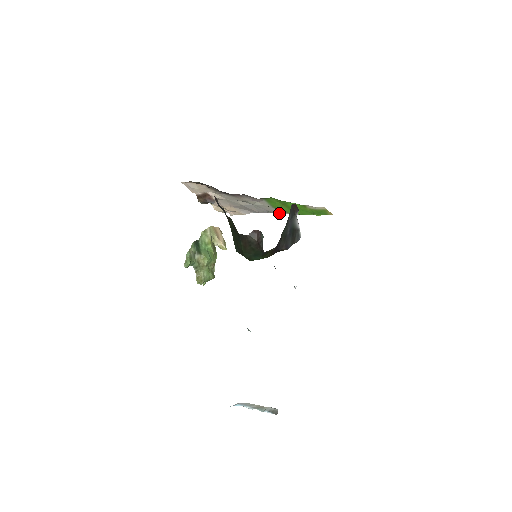
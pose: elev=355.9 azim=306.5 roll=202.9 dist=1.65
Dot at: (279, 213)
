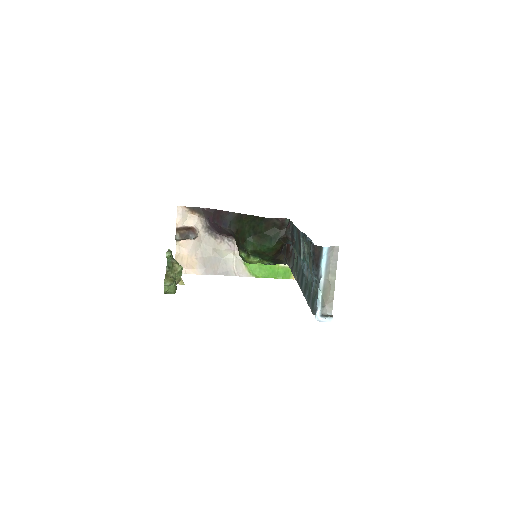
Dot at: (241, 275)
